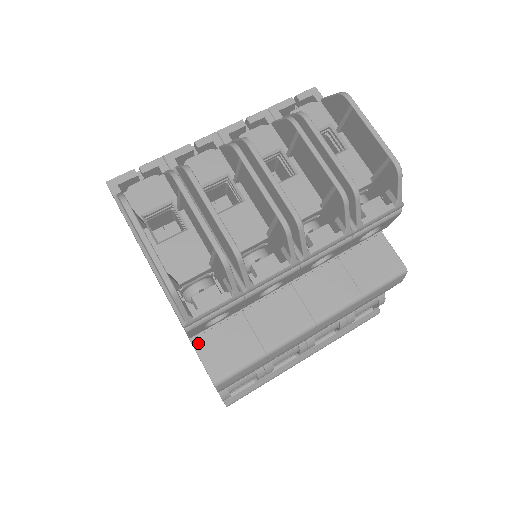
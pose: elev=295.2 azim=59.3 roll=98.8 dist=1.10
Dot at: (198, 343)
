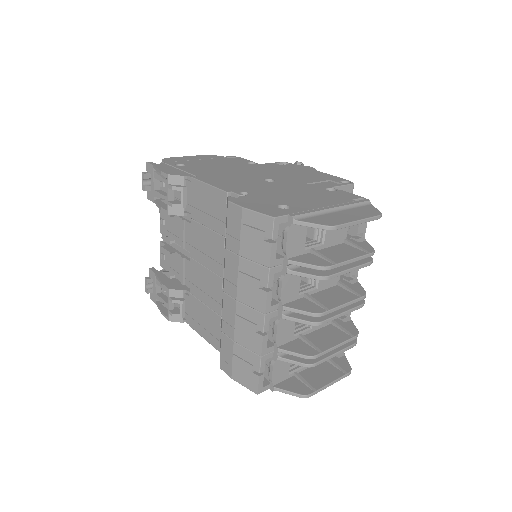
Dot at: occluded
